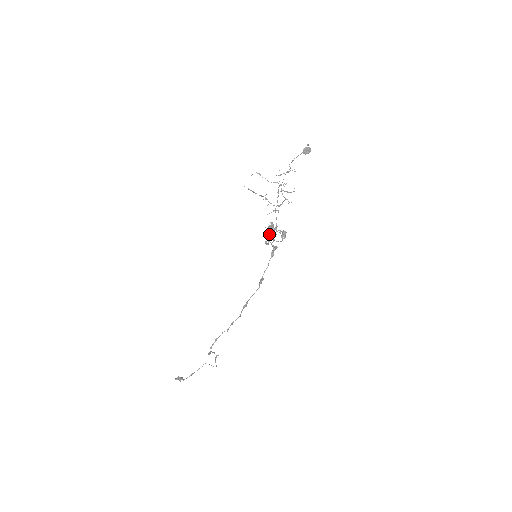
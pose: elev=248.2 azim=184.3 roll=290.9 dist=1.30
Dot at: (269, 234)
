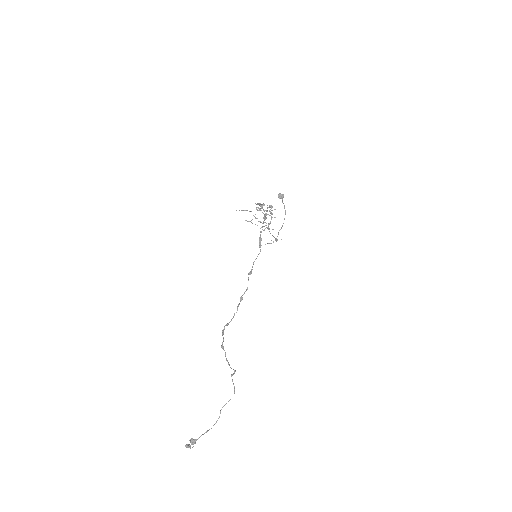
Dot at: occluded
